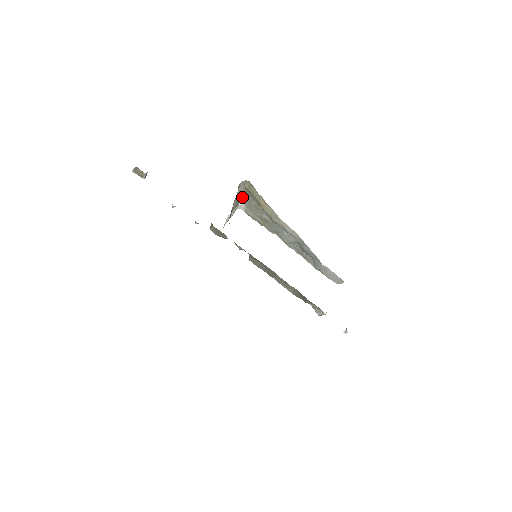
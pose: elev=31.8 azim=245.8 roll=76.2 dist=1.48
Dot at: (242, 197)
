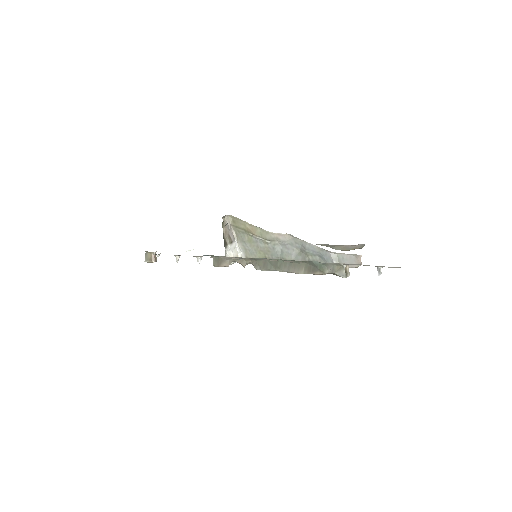
Dot at: (236, 241)
